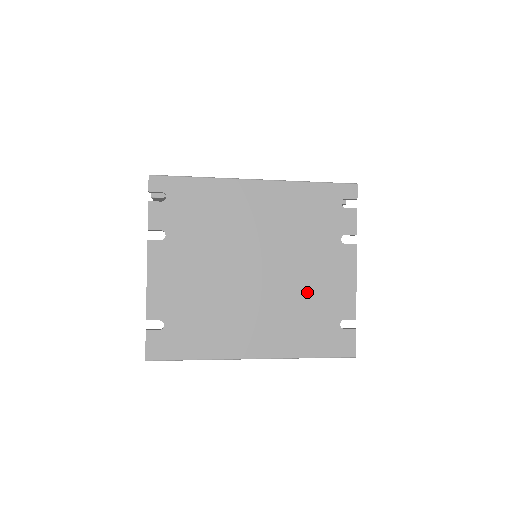
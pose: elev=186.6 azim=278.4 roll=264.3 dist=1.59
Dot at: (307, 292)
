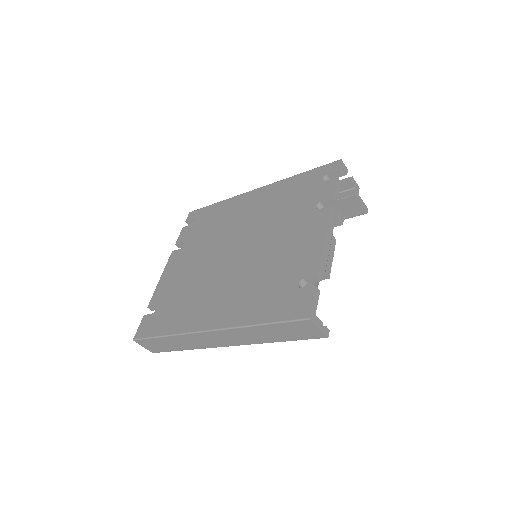
Dot at: (272, 260)
